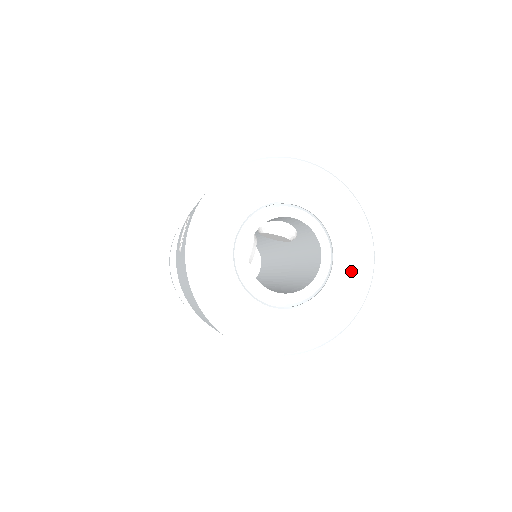
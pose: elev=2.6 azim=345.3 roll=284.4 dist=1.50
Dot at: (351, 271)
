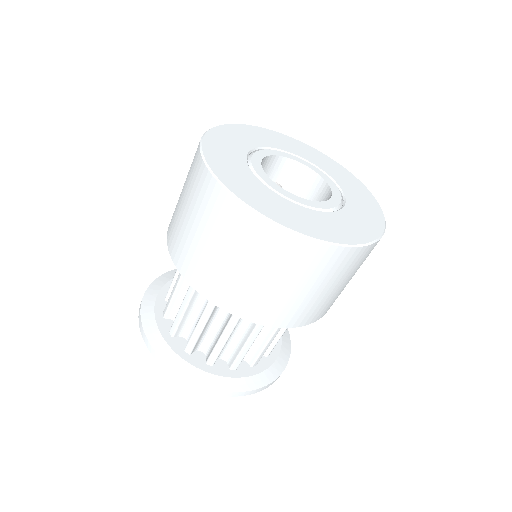
Dot at: (326, 224)
